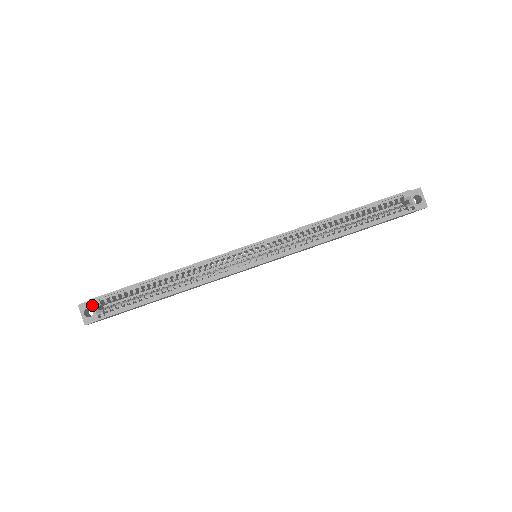
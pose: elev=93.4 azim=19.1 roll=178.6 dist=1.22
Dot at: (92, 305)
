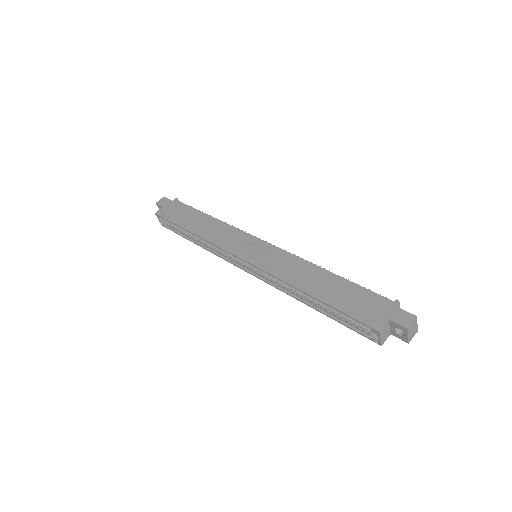
Dot at: (157, 217)
